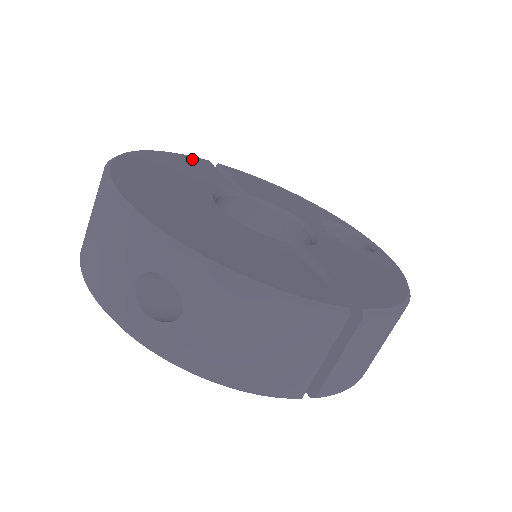
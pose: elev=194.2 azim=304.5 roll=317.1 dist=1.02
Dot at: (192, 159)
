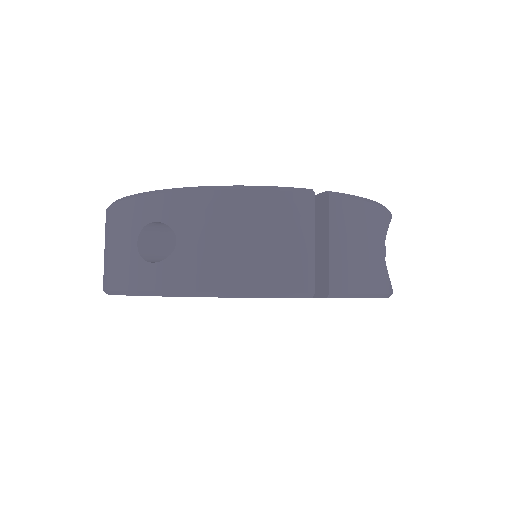
Dot at: occluded
